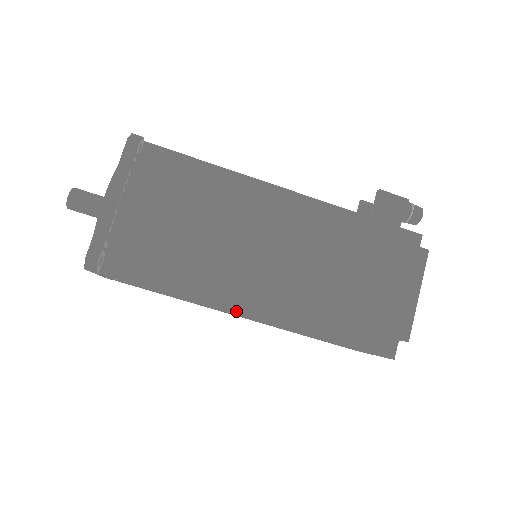
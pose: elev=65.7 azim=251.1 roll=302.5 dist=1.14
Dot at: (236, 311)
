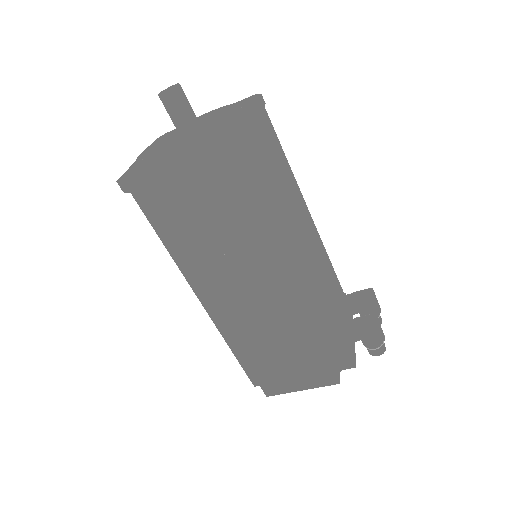
Dot at: (194, 288)
